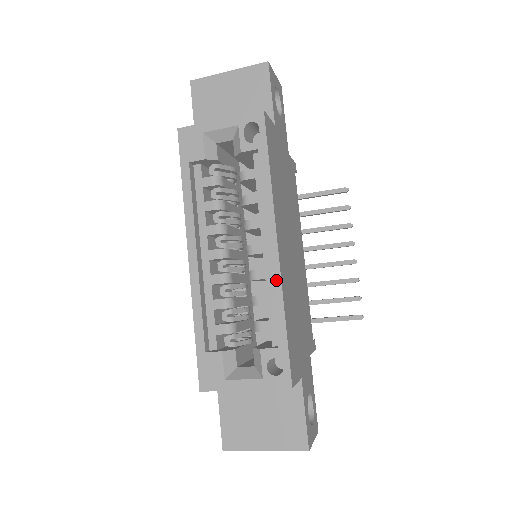
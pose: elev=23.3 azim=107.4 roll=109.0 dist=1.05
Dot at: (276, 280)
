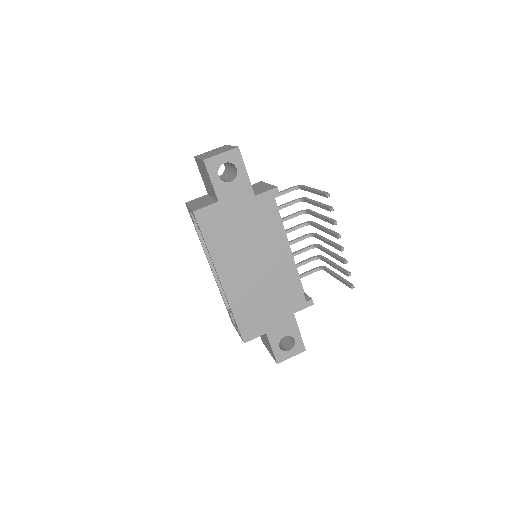
Dot at: (226, 296)
